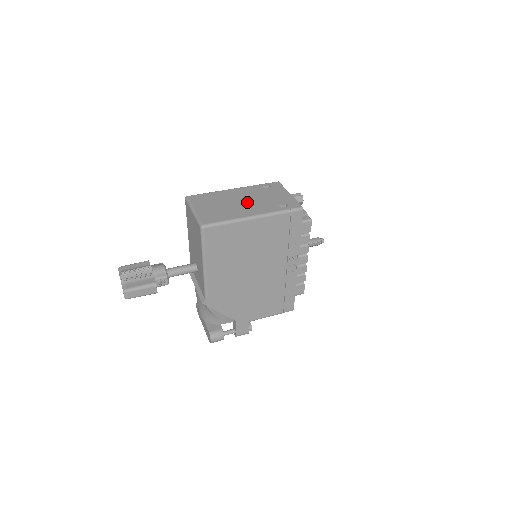
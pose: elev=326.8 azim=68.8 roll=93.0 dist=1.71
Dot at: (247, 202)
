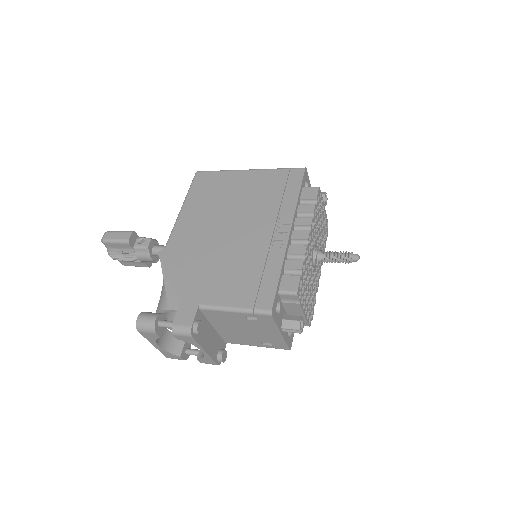
Dot at: occluded
